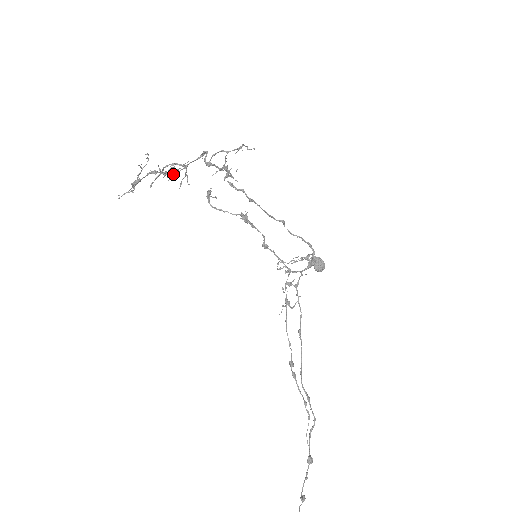
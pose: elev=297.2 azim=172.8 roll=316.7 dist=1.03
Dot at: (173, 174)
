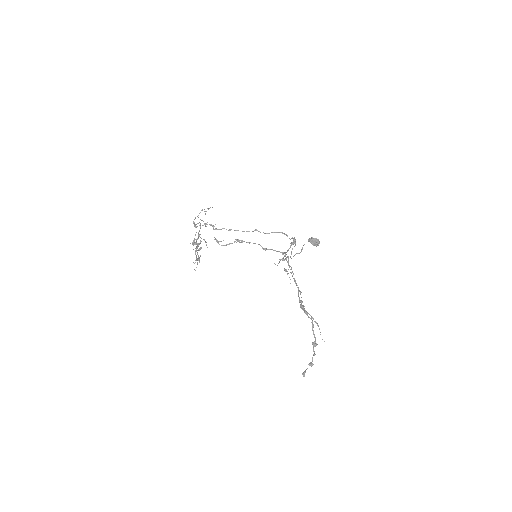
Dot at: (193, 242)
